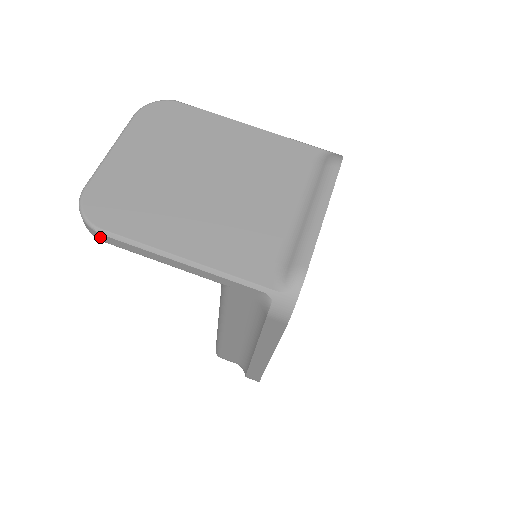
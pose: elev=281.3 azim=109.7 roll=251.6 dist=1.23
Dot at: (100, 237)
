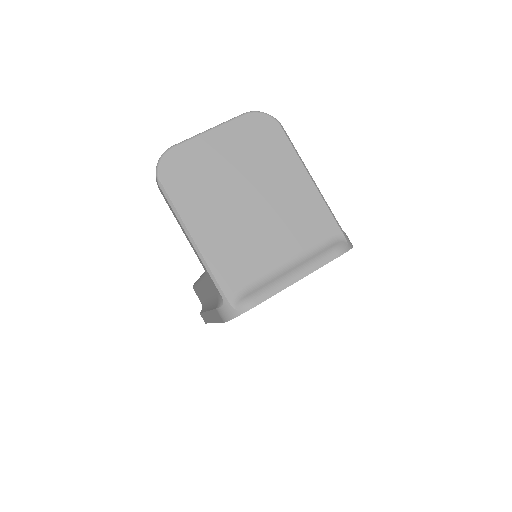
Dot at: (158, 186)
